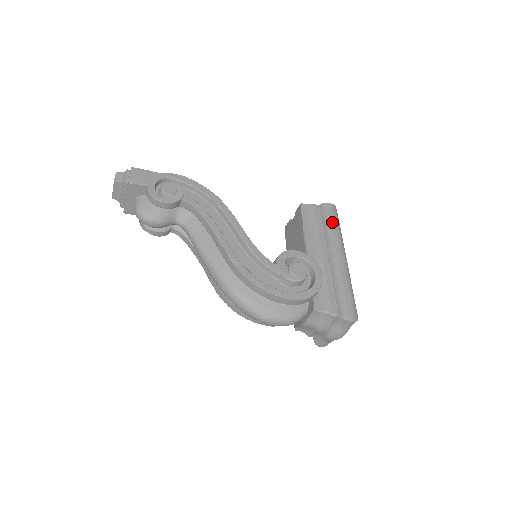
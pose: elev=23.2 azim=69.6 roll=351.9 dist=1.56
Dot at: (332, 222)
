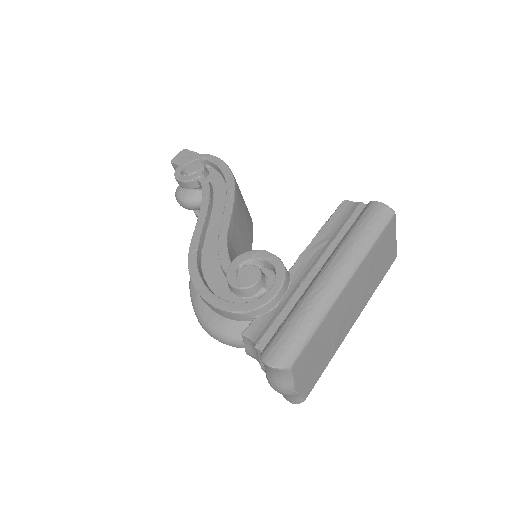
Dot at: (359, 227)
